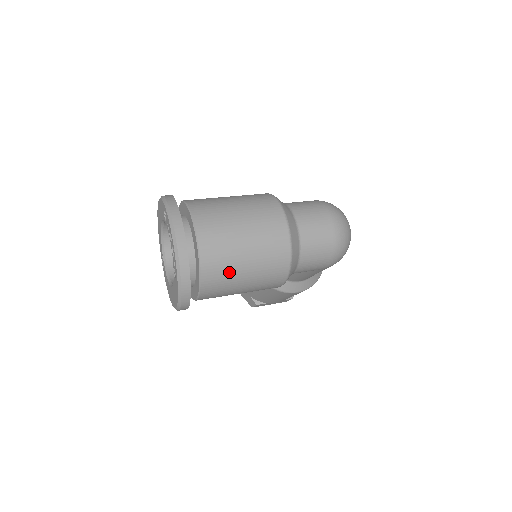
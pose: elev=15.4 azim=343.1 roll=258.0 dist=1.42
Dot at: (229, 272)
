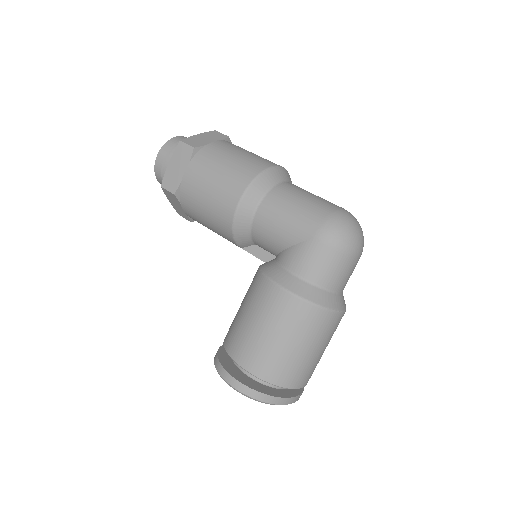
Dot at: occluded
